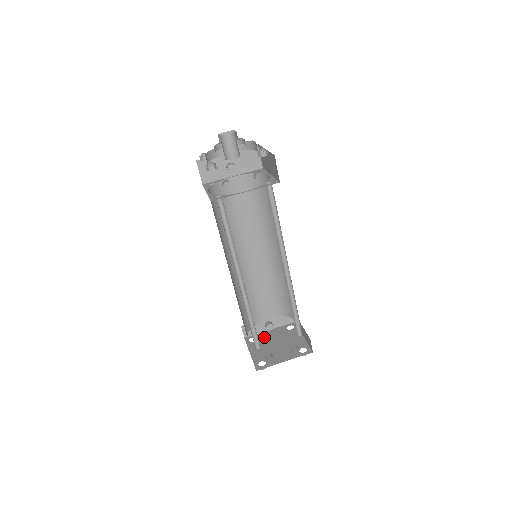
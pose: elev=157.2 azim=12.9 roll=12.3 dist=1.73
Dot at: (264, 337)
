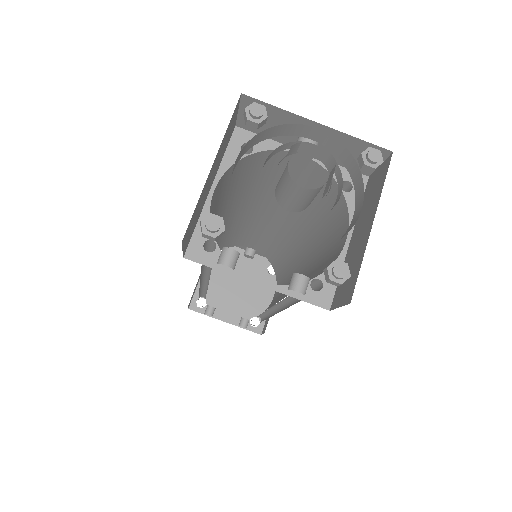
Dot at: occluded
